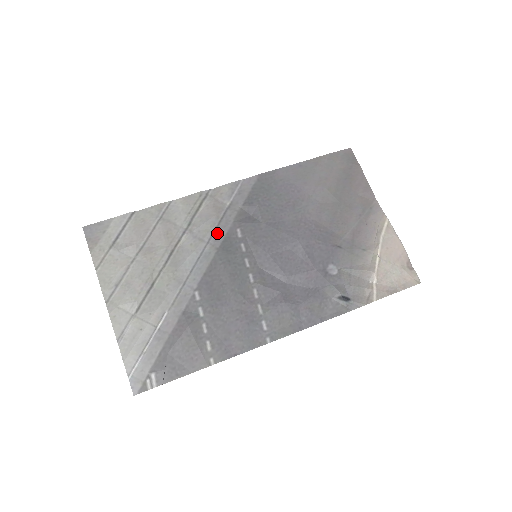
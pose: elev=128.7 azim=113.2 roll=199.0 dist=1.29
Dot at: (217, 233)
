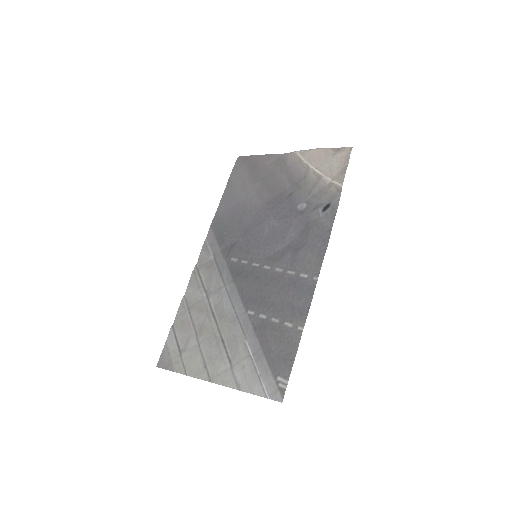
Dot at: (224, 275)
